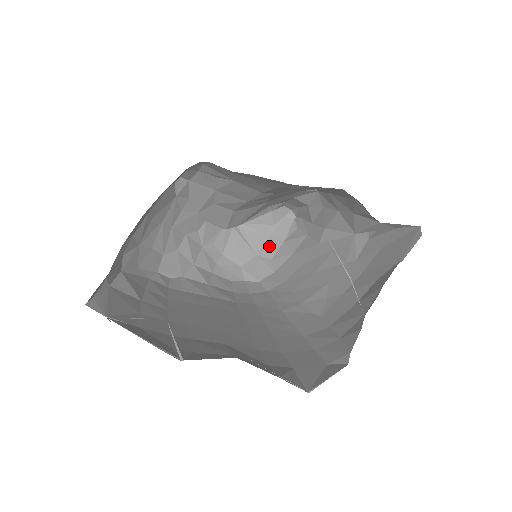
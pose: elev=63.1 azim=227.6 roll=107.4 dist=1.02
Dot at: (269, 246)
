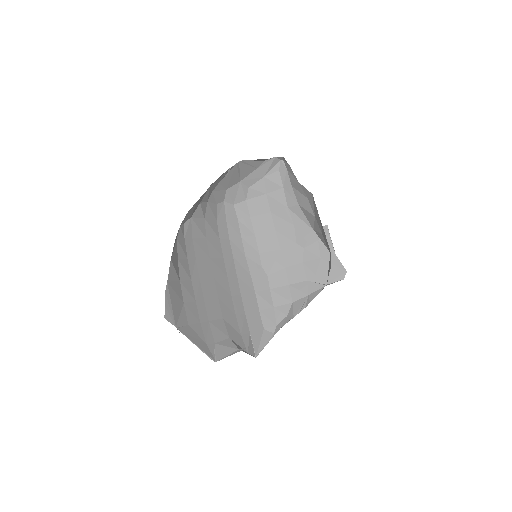
Dot at: (252, 177)
